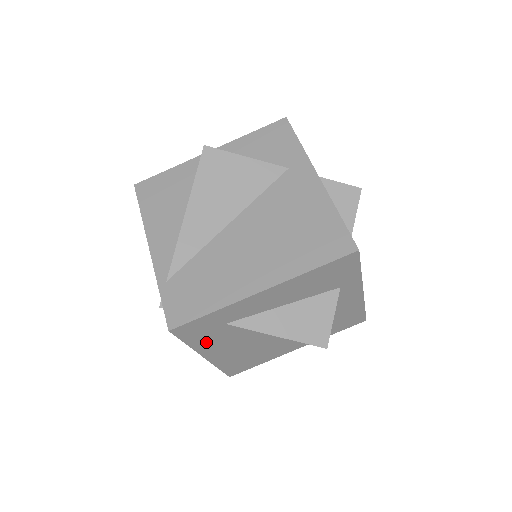
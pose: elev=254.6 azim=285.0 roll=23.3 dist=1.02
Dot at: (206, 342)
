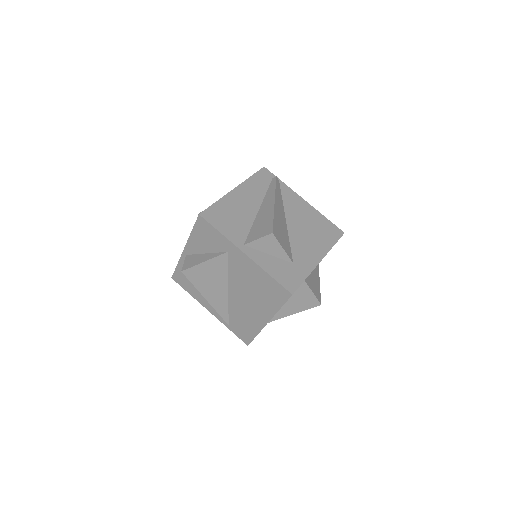
Dot at: occluded
